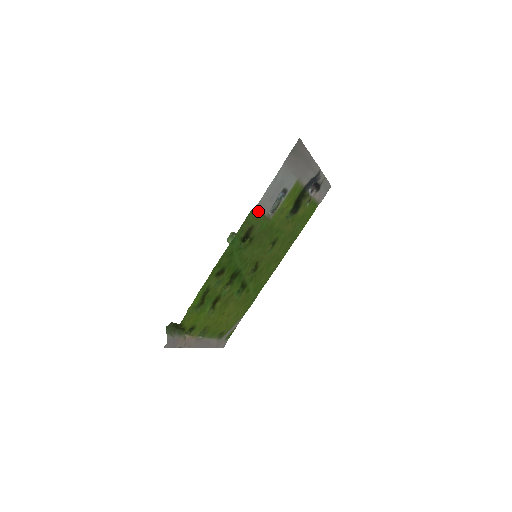
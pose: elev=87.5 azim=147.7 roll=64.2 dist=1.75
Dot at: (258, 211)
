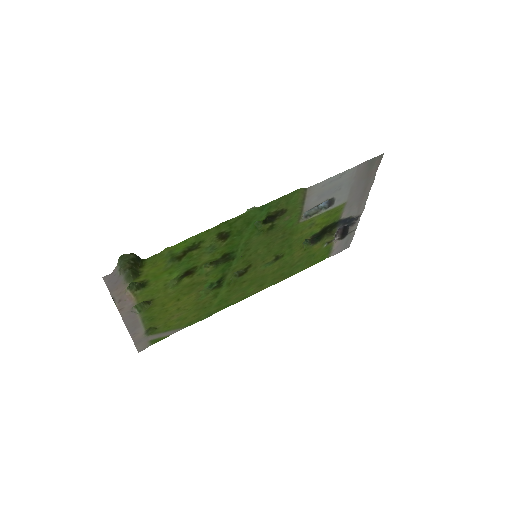
Dot at: (304, 196)
